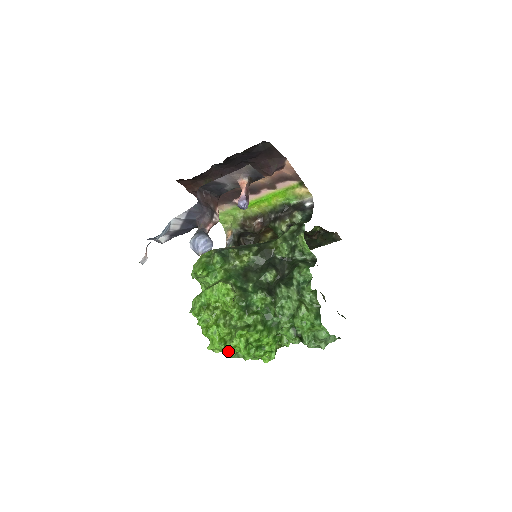
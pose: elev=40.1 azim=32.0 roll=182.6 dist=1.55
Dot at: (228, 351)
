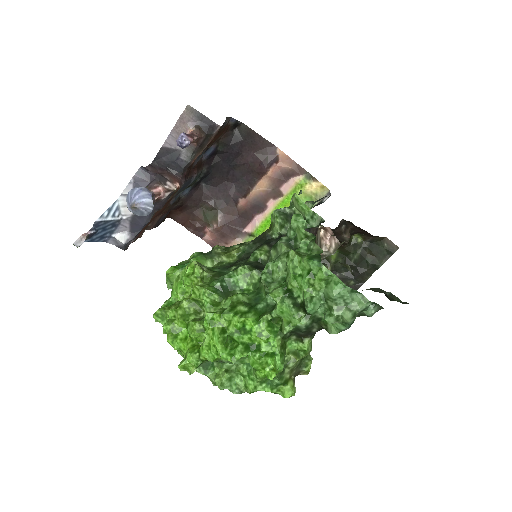
Dot at: (217, 376)
